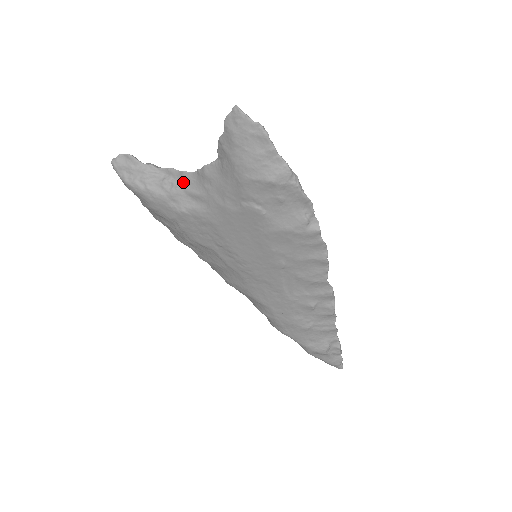
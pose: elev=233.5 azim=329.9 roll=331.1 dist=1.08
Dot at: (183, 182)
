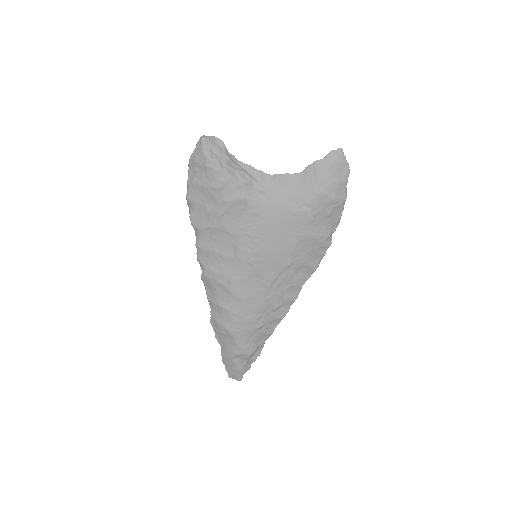
Dot at: (256, 178)
